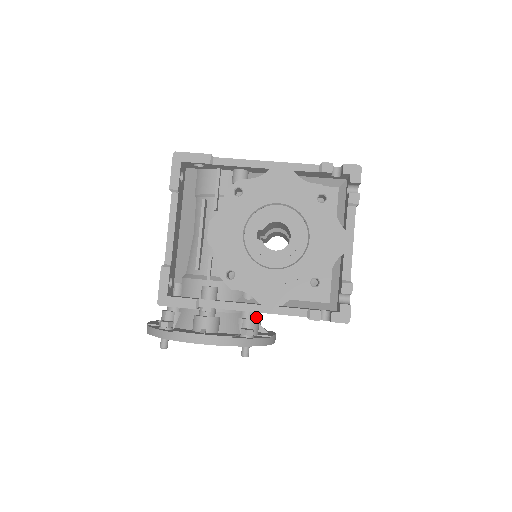
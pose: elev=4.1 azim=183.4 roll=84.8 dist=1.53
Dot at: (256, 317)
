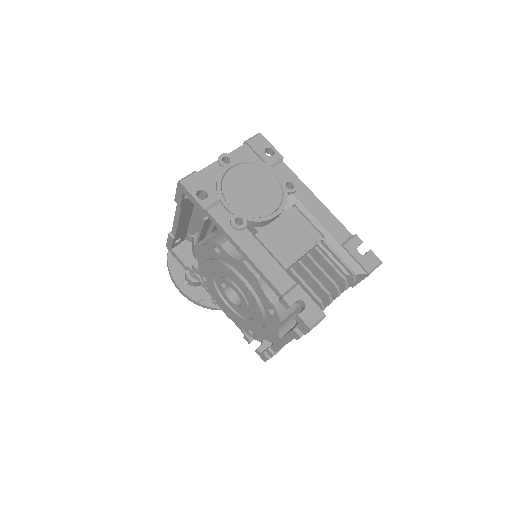
Dot at: occluded
